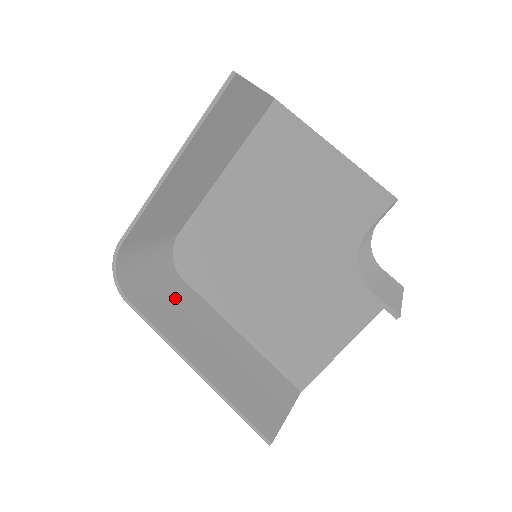
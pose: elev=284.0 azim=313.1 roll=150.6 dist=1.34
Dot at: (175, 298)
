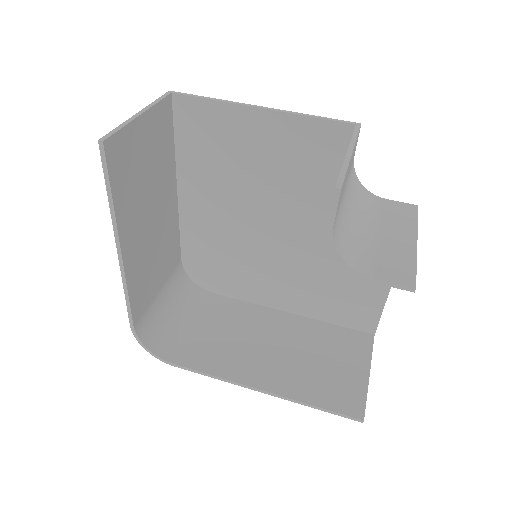
Dot at: (214, 323)
